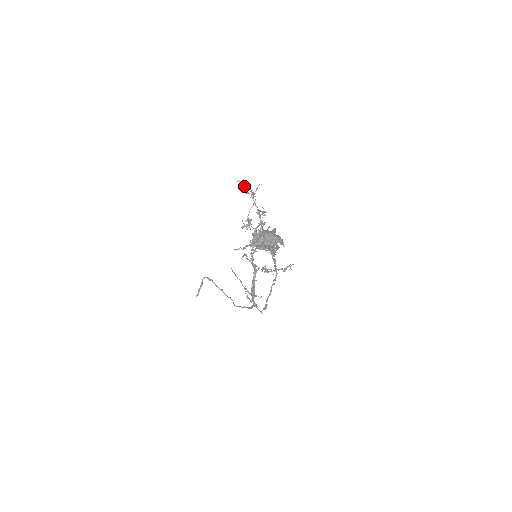
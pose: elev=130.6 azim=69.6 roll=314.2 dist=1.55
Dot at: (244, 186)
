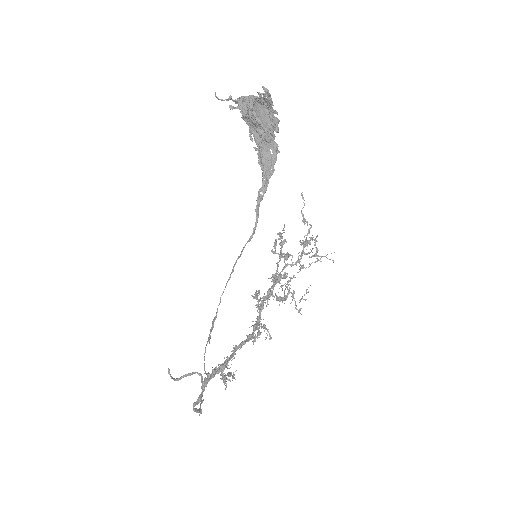
Dot at: (311, 239)
